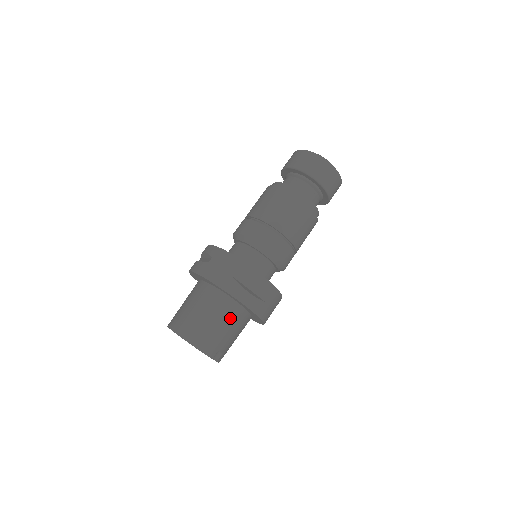
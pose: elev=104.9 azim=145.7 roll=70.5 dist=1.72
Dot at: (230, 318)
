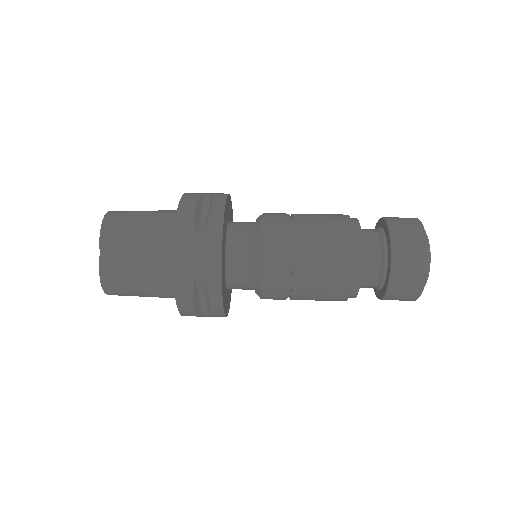
Dot at: (157, 227)
